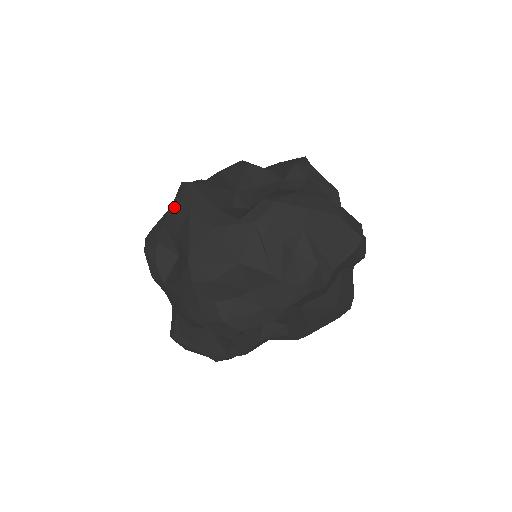
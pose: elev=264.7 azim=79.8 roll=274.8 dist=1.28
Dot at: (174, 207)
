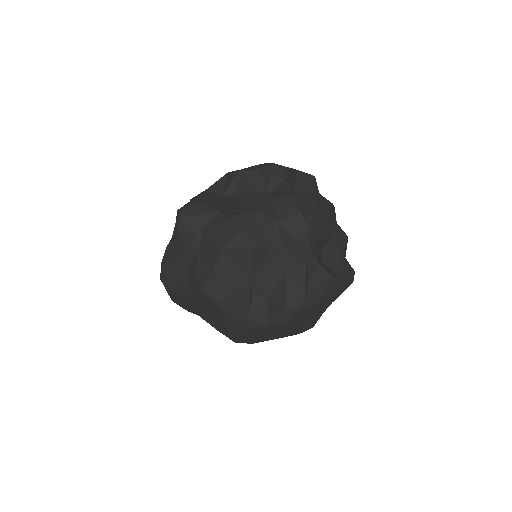
Dot at: (202, 305)
